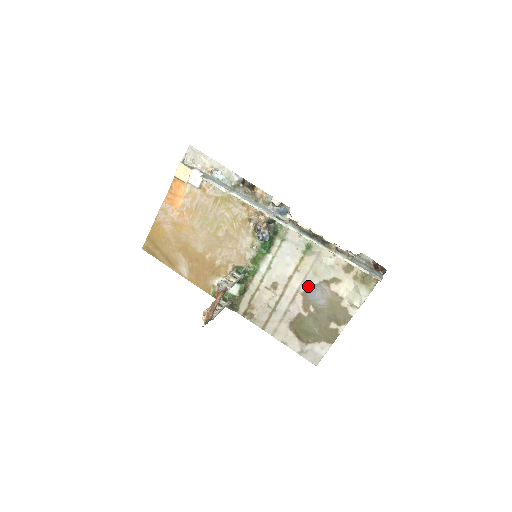
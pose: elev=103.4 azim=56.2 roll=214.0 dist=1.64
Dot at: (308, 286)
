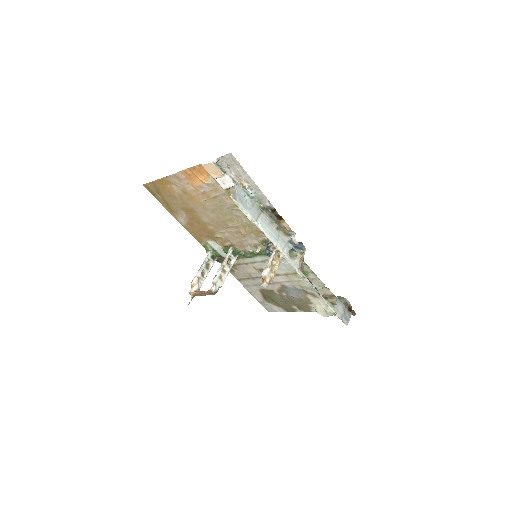
Dot at: (290, 285)
